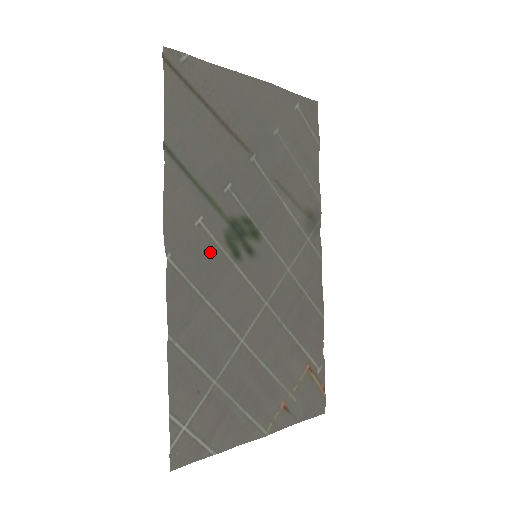
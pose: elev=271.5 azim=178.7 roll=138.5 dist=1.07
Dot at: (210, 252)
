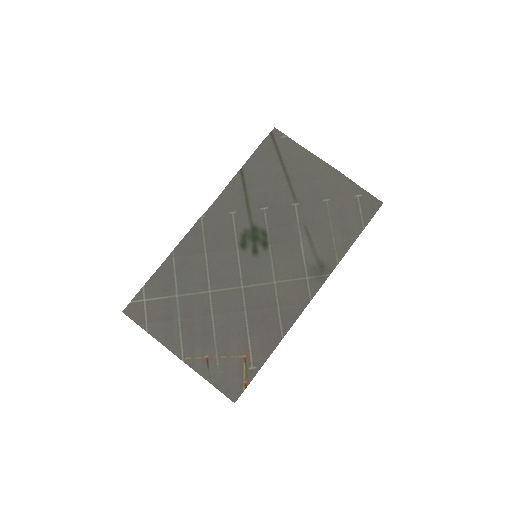
Dot at: (227, 231)
